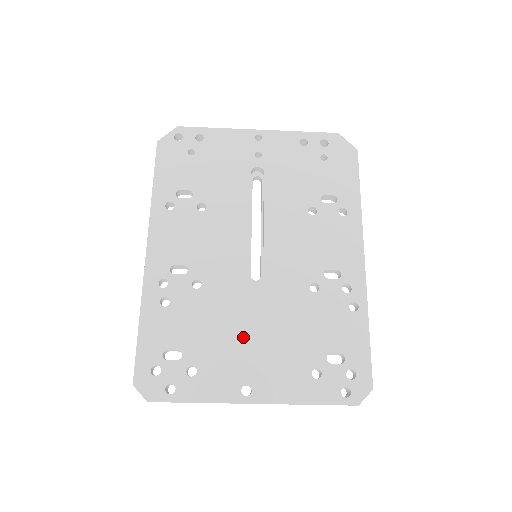
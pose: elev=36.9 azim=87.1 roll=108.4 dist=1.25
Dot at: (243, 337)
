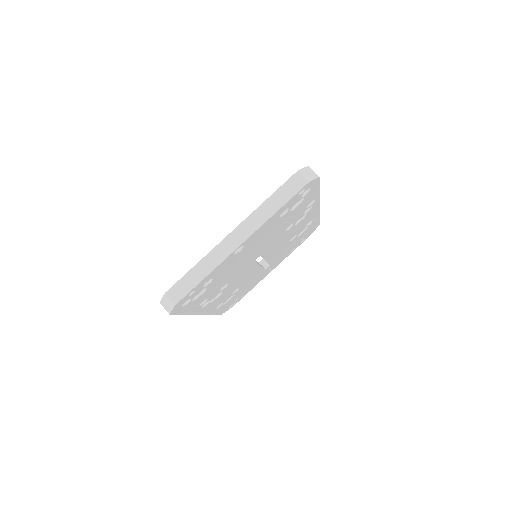
Dot at: occluded
